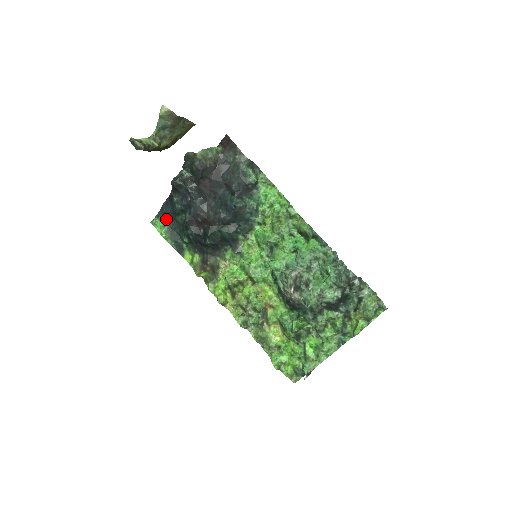
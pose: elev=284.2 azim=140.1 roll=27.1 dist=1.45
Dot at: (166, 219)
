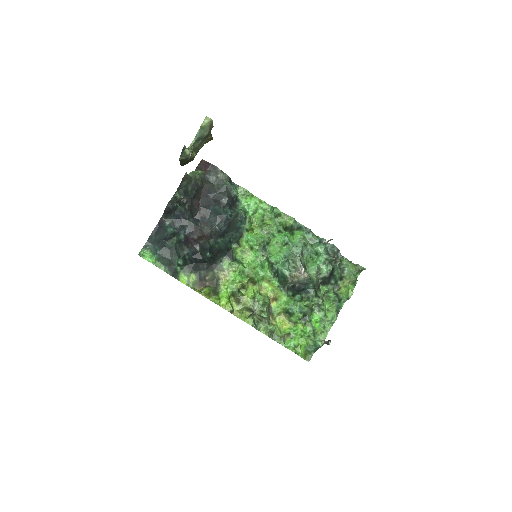
Dot at: (155, 247)
